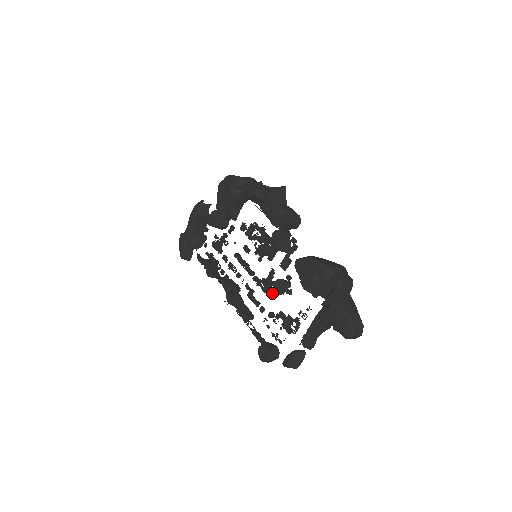
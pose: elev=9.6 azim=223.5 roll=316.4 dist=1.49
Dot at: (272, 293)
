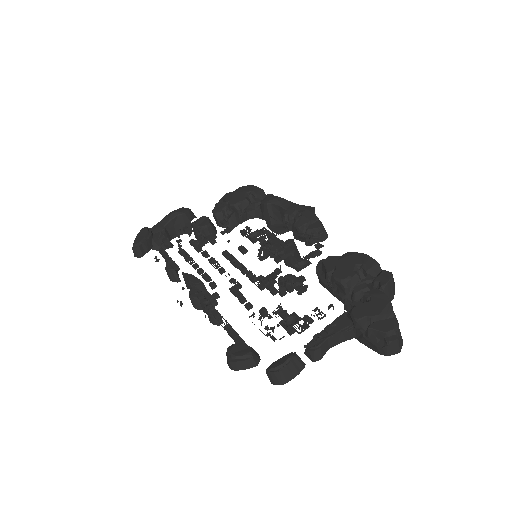
Dot at: (272, 290)
